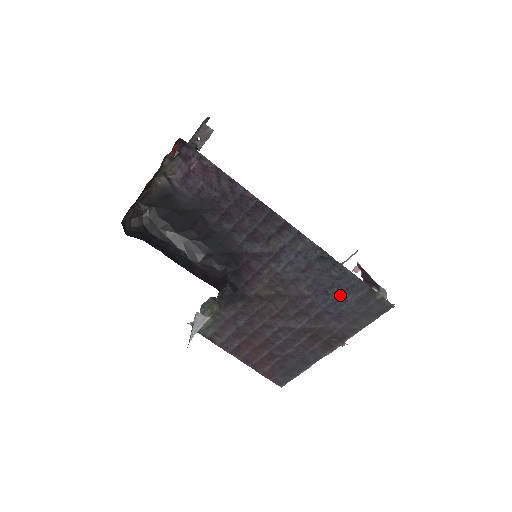
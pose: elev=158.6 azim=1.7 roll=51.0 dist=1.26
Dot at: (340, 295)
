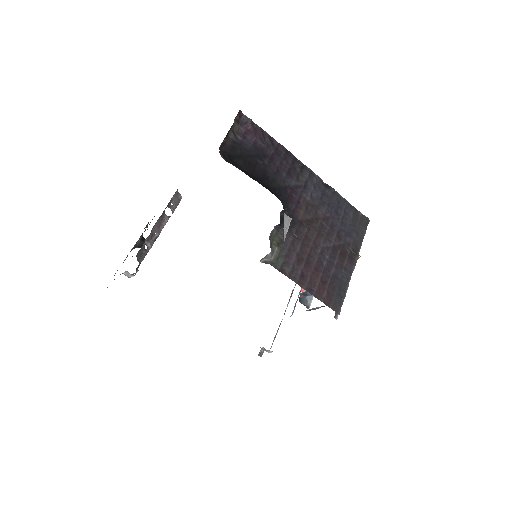
Dot at: (343, 215)
